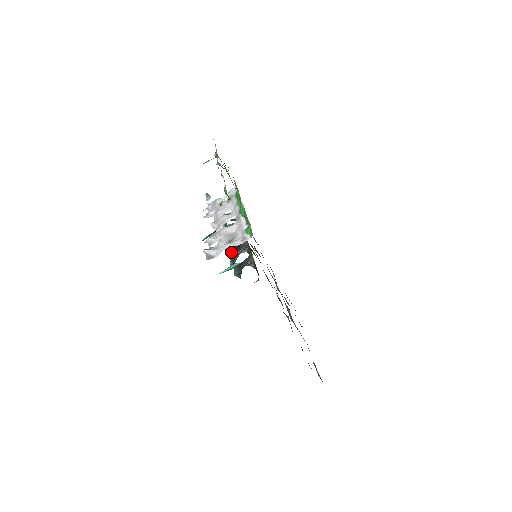
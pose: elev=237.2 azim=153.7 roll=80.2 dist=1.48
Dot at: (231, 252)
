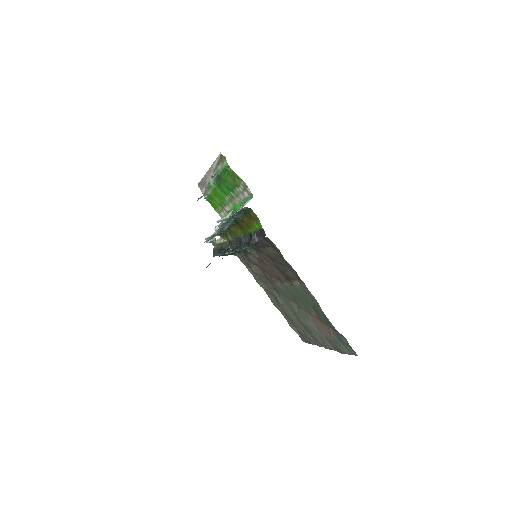
Dot at: (235, 248)
